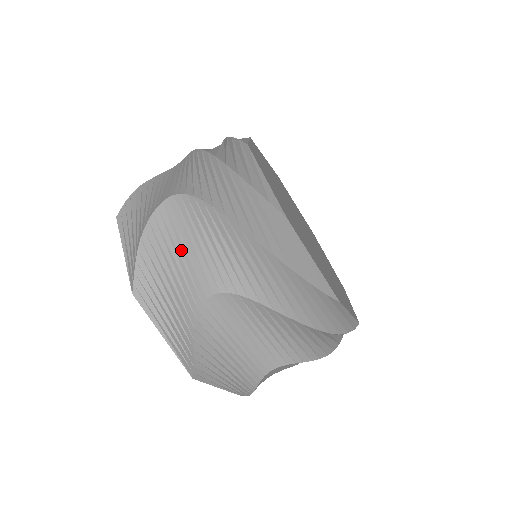
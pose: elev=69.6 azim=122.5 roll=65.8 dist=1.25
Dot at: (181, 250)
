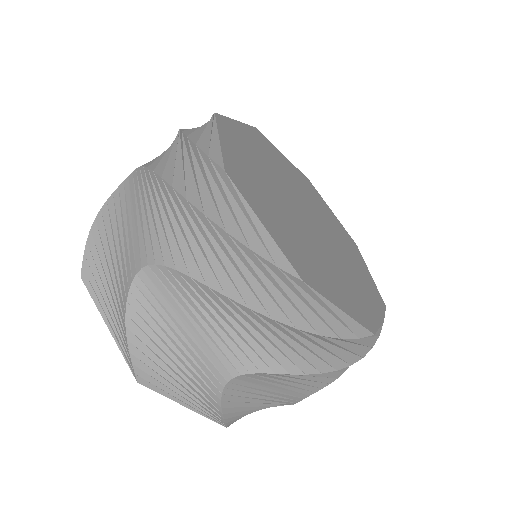
Dot at: (127, 225)
